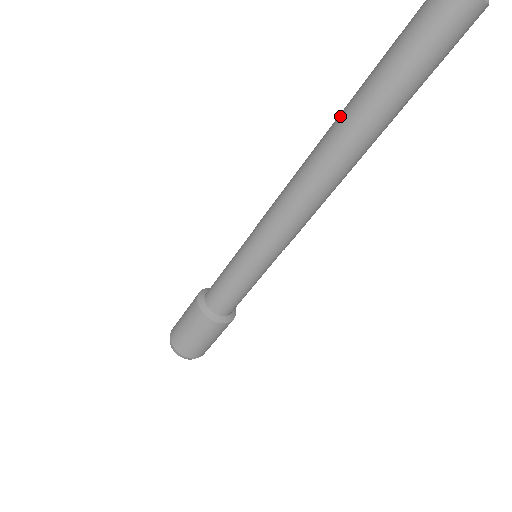
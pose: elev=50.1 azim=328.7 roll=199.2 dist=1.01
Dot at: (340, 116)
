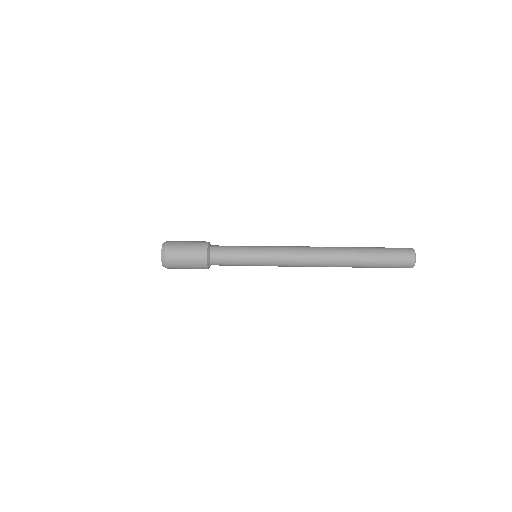
Dot at: occluded
